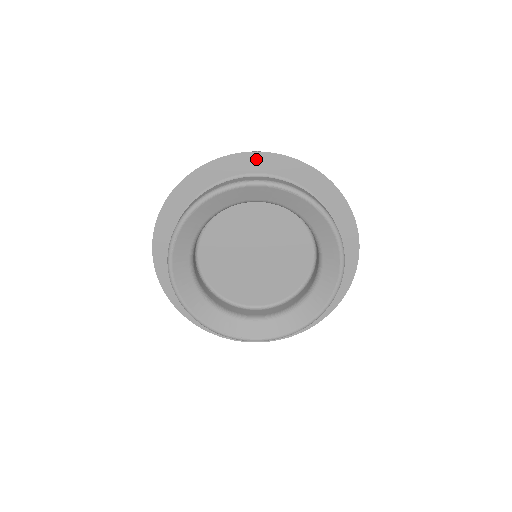
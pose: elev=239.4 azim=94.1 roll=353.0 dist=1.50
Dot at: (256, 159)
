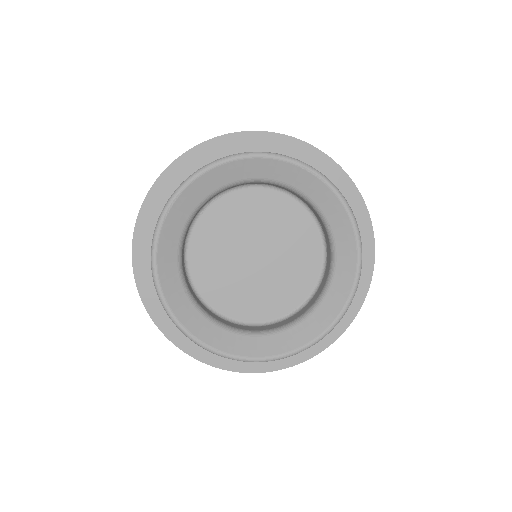
Dot at: (284, 143)
